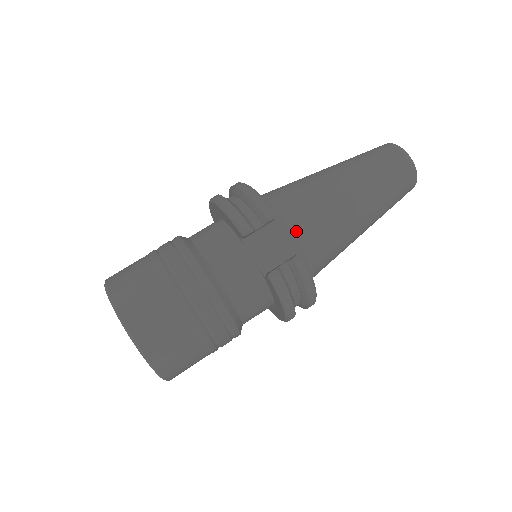
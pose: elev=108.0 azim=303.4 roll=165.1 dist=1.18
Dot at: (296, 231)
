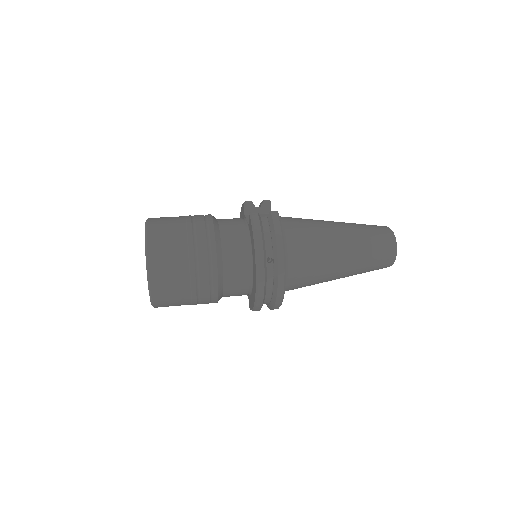
Dot at: (283, 219)
